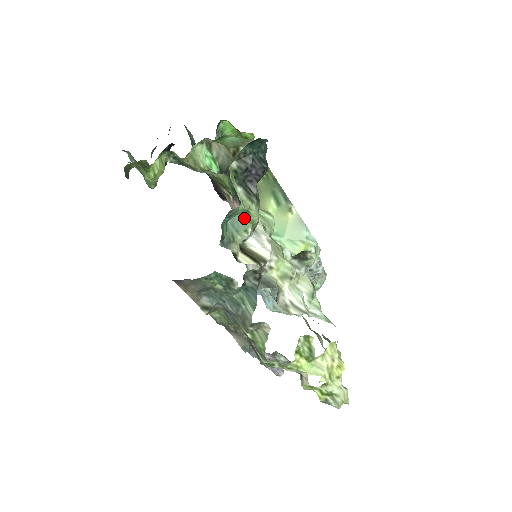
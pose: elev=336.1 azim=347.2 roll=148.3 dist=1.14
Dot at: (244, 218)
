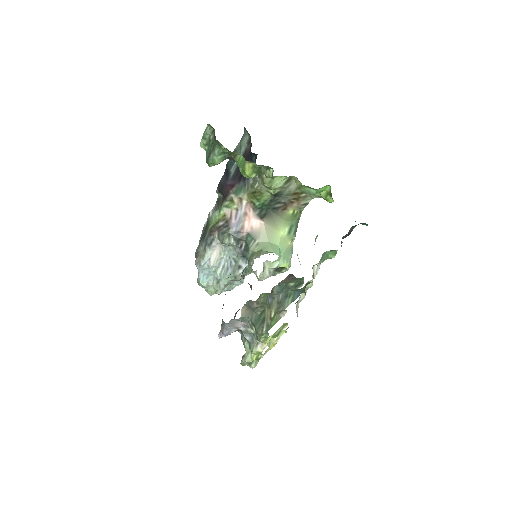
Dot at: (329, 254)
